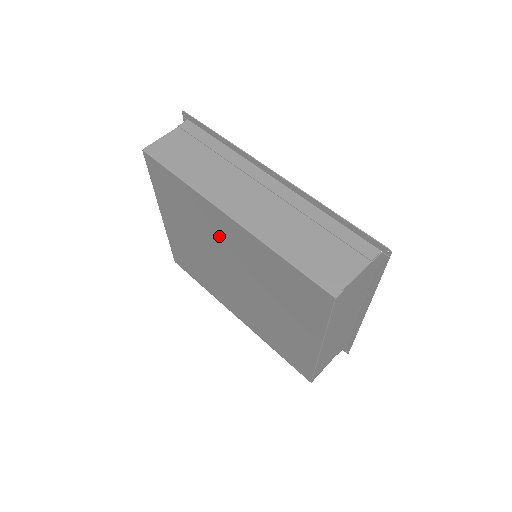
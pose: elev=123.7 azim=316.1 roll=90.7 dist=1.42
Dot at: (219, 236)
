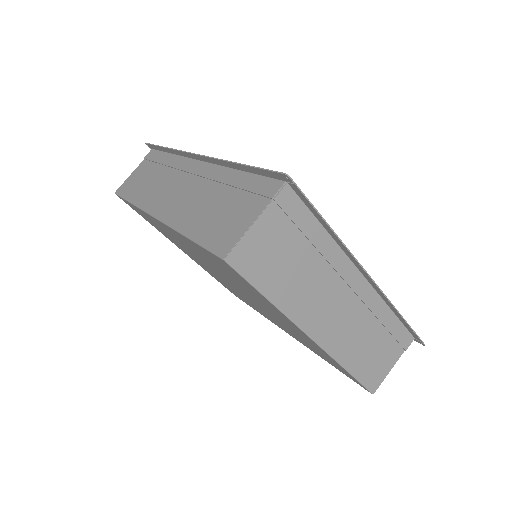
Dot at: (184, 245)
